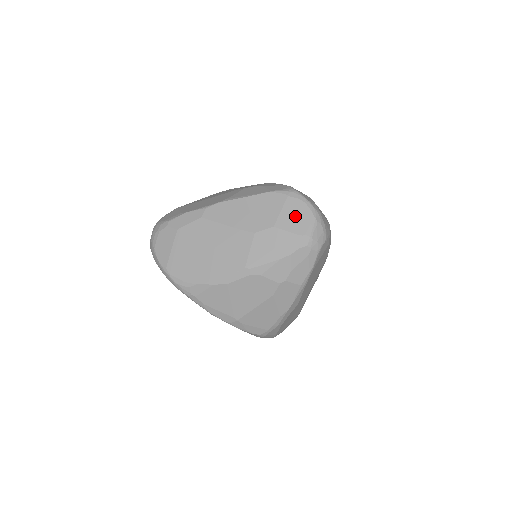
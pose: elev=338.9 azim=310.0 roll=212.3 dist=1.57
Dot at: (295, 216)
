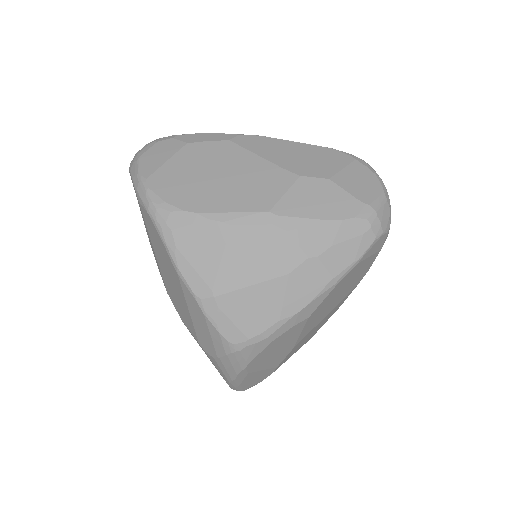
Dot at: (360, 181)
